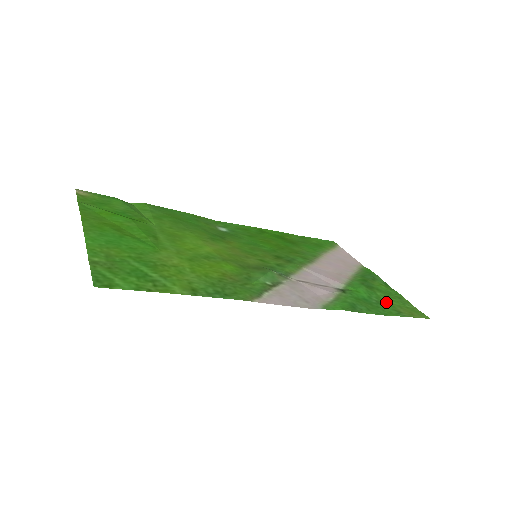
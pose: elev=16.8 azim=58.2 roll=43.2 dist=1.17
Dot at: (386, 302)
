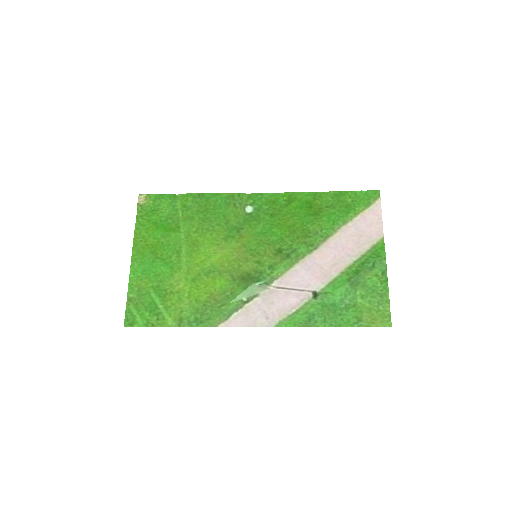
Dot at: (357, 305)
